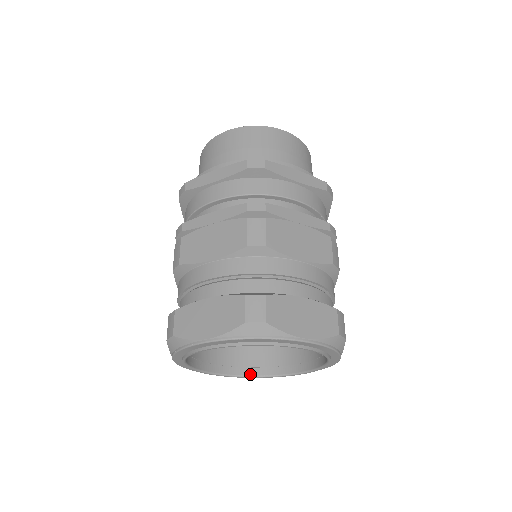
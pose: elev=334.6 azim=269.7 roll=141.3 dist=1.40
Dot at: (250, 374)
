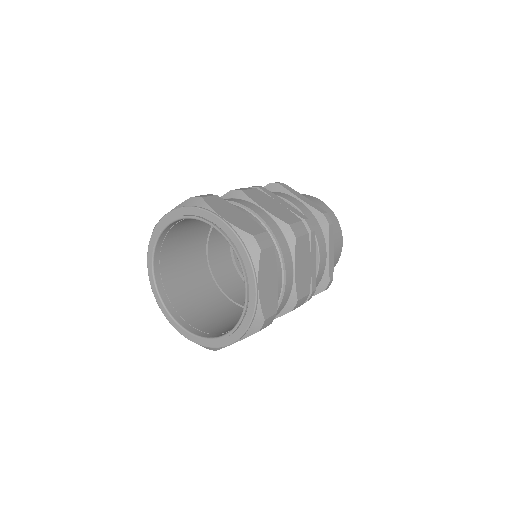
Dot at: (198, 334)
